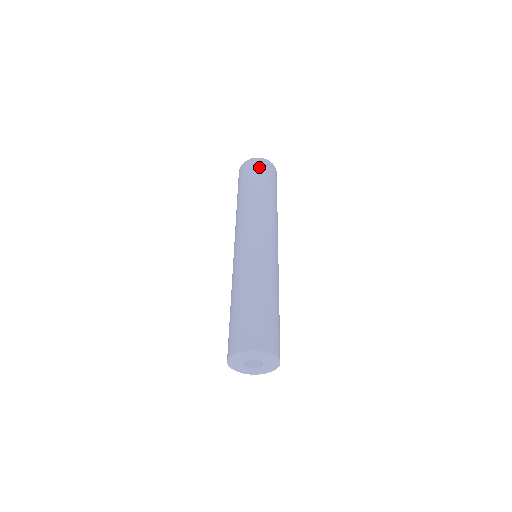
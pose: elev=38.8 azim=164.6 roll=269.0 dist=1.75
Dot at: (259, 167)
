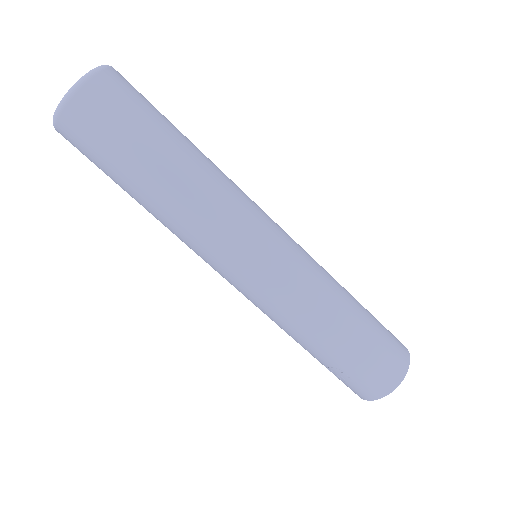
Dot at: (111, 107)
